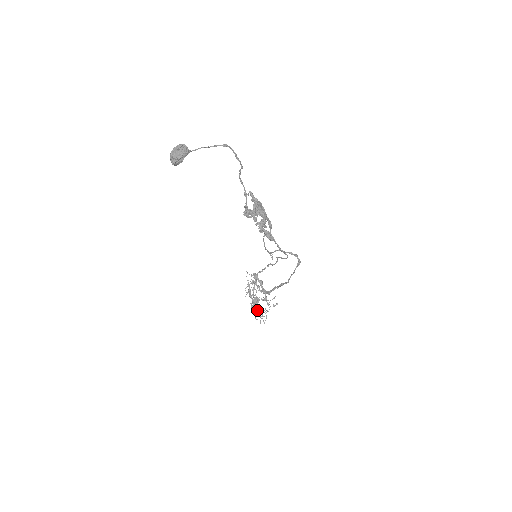
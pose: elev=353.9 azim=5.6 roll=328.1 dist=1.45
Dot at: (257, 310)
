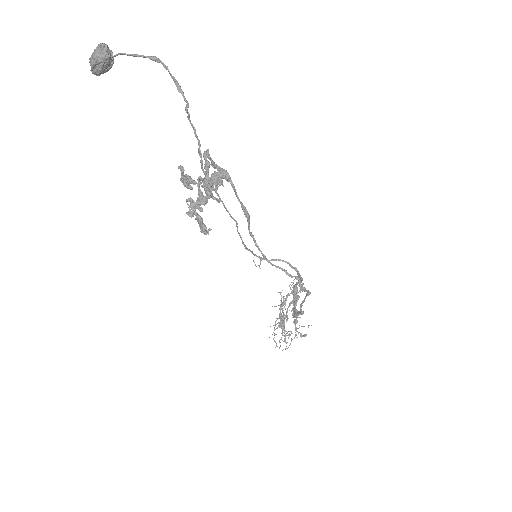
Dot at: (282, 330)
